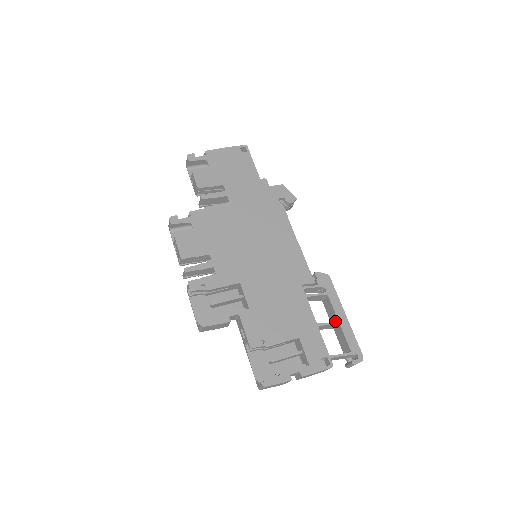
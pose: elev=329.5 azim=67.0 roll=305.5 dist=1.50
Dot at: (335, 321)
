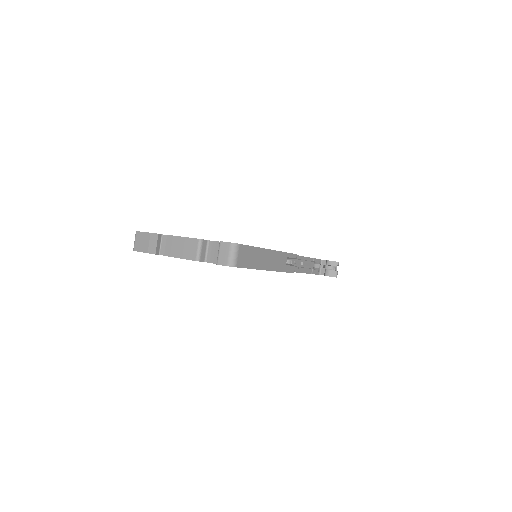
Dot at: occluded
